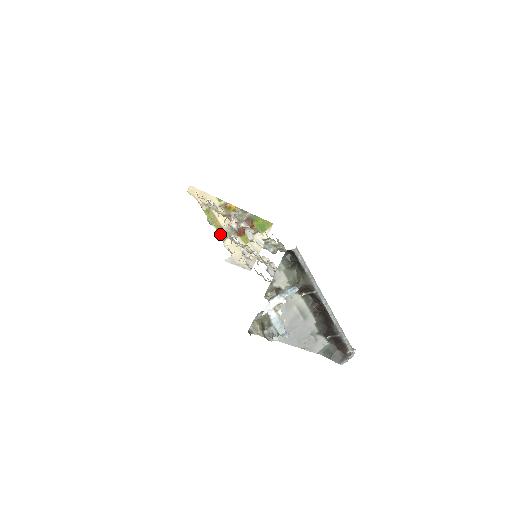
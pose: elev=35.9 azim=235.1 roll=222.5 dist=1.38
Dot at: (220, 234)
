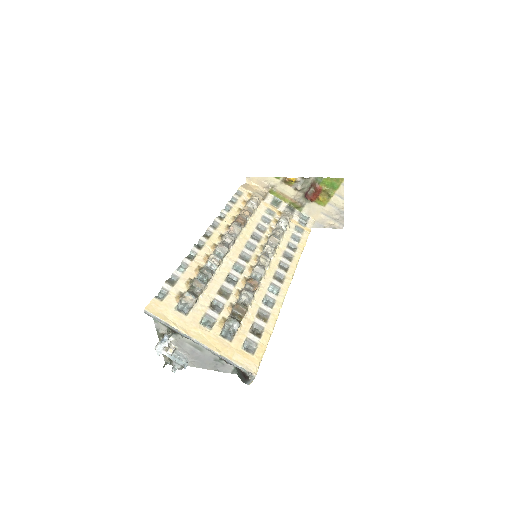
Dot at: (293, 207)
